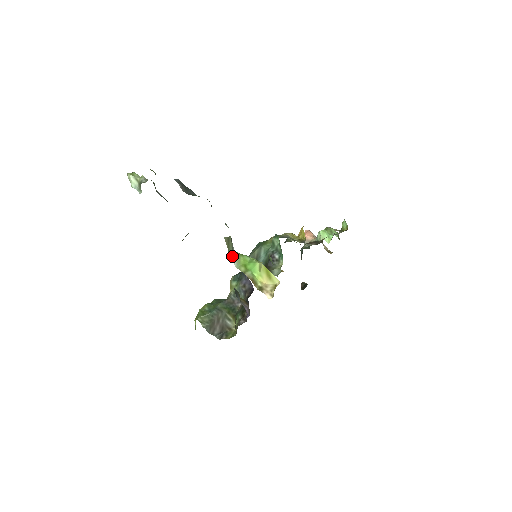
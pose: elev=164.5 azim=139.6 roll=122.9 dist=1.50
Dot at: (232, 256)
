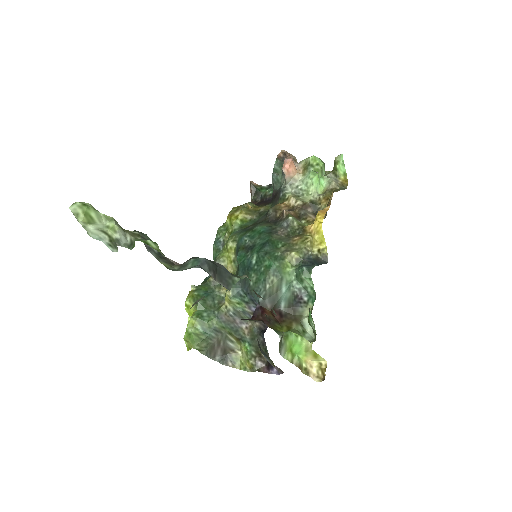
Dot at: (280, 349)
